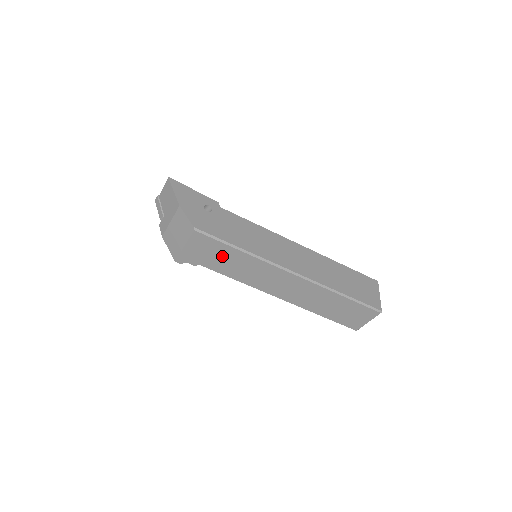
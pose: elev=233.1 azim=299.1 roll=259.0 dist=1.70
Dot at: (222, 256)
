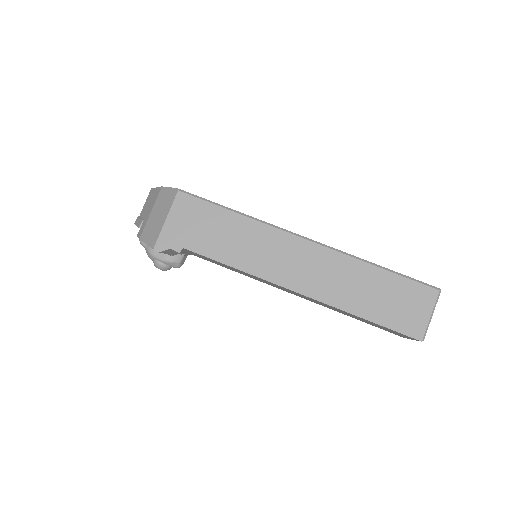
Dot at: (212, 226)
